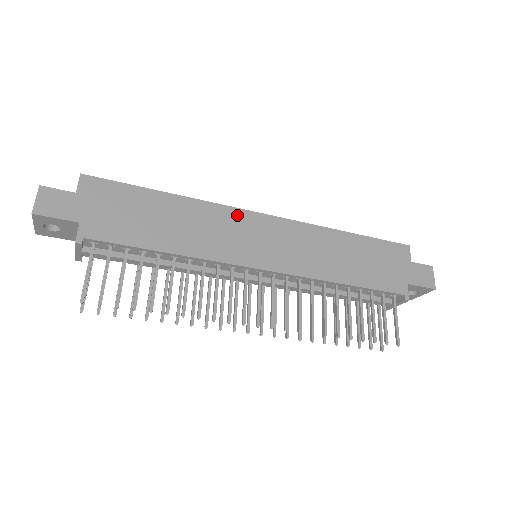
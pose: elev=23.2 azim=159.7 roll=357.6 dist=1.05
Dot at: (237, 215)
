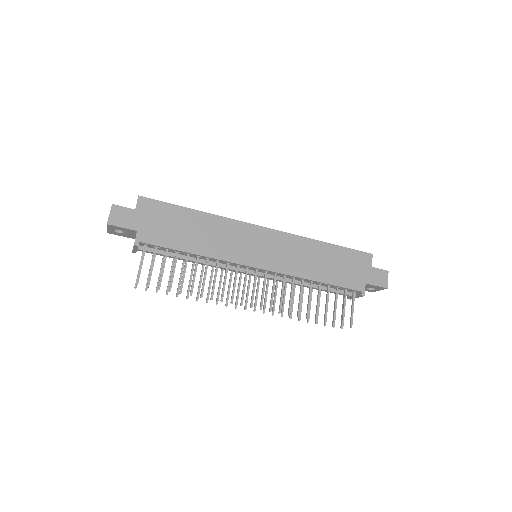
Dot at: (244, 227)
